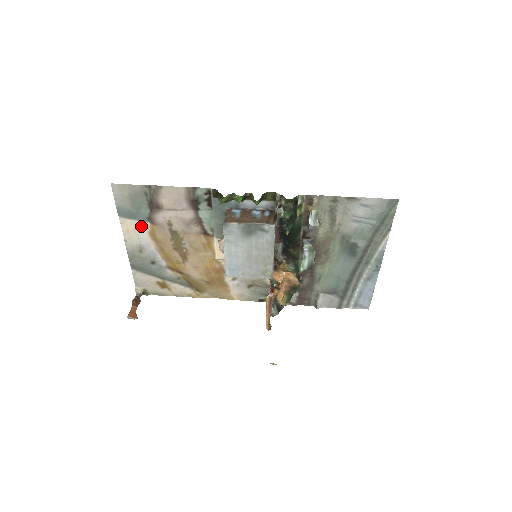
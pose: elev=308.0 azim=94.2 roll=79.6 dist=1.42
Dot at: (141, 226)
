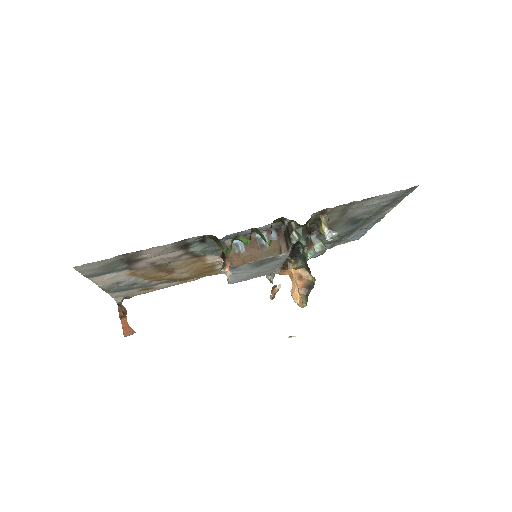
Dot at: (117, 274)
